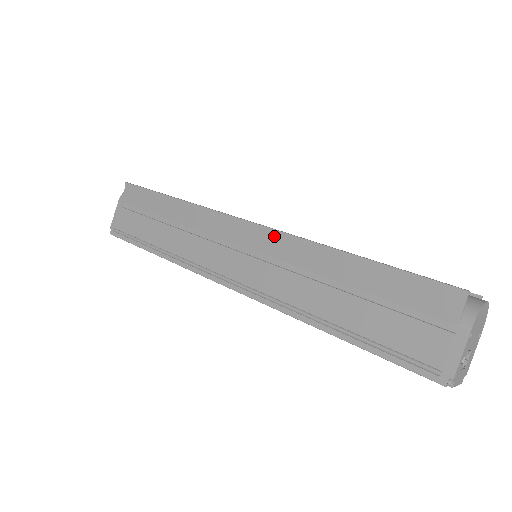
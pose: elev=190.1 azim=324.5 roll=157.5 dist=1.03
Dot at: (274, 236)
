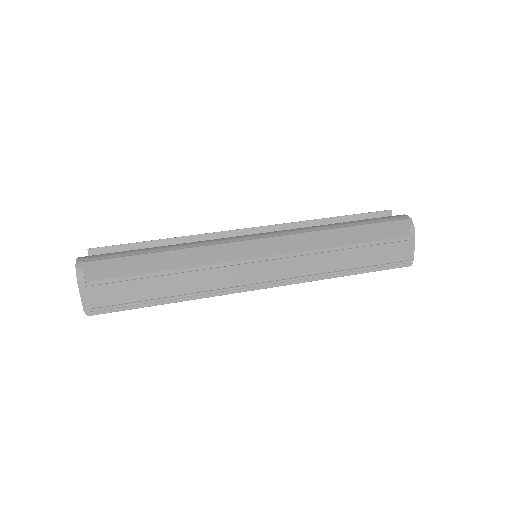
Dot at: (285, 240)
